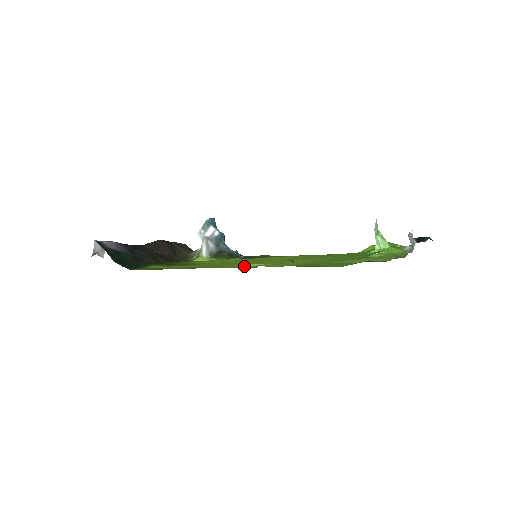
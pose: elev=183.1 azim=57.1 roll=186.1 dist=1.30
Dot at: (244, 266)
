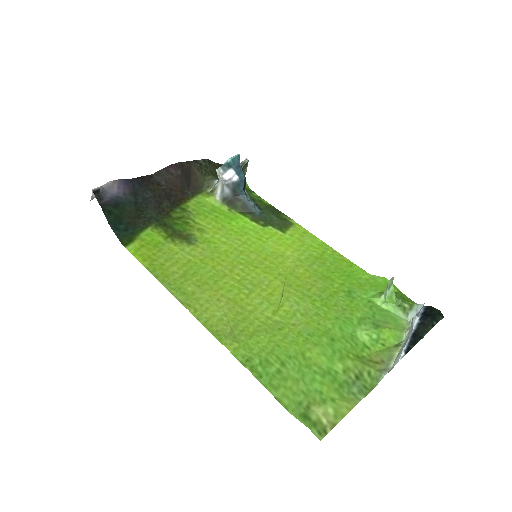
Dot at: (219, 319)
